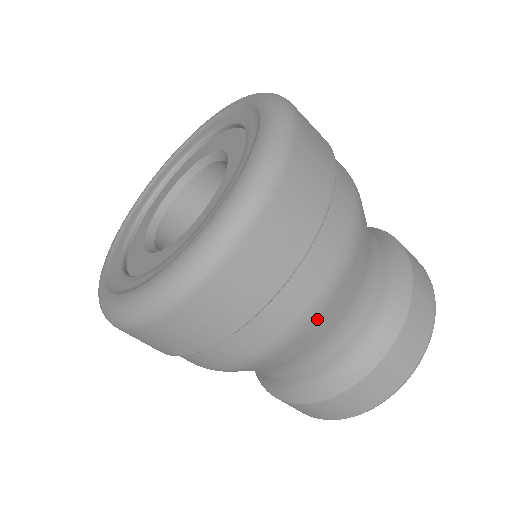
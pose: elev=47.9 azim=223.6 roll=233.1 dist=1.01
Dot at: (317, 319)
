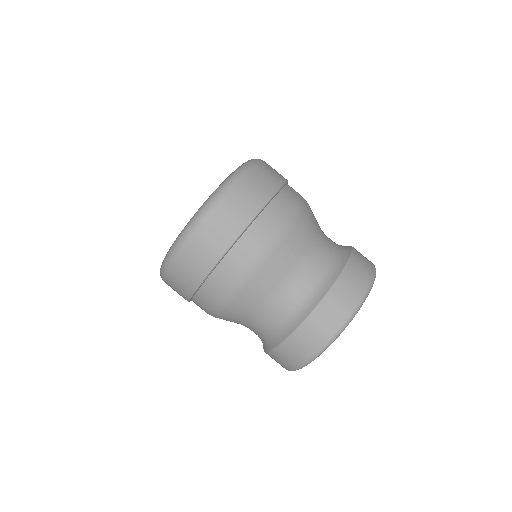
Dot at: (258, 273)
